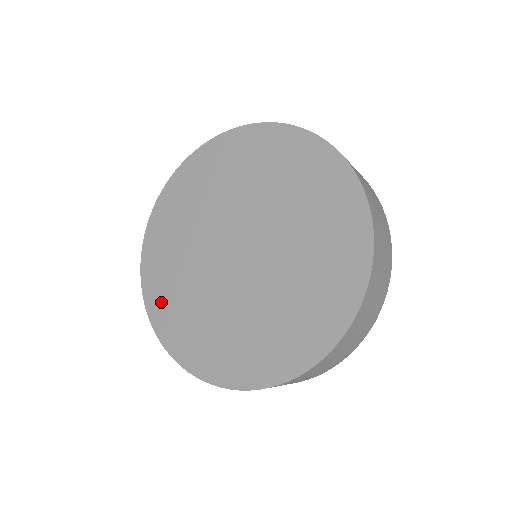
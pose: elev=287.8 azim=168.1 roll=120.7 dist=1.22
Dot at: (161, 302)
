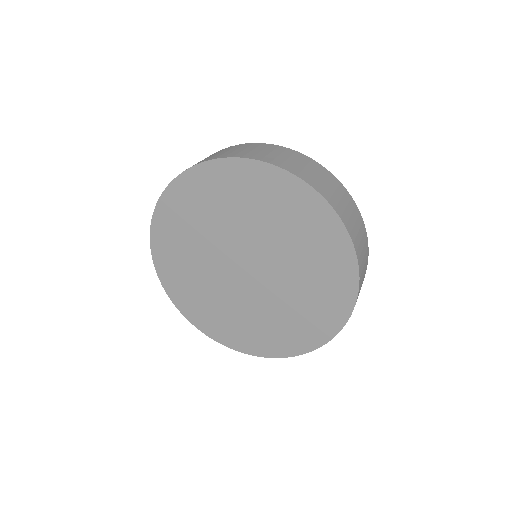
Dot at: (234, 337)
